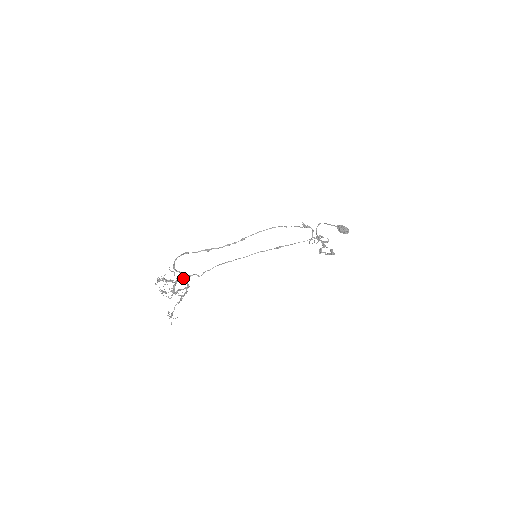
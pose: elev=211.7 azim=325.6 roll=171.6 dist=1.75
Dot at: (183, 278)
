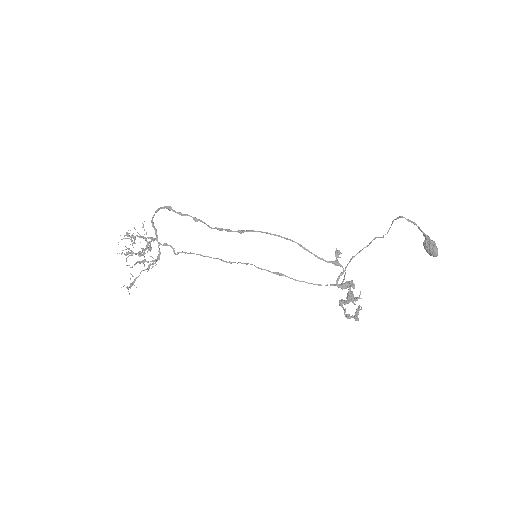
Dot at: occluded
